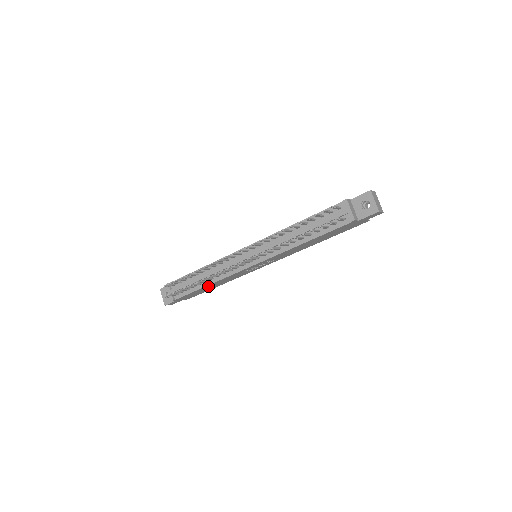
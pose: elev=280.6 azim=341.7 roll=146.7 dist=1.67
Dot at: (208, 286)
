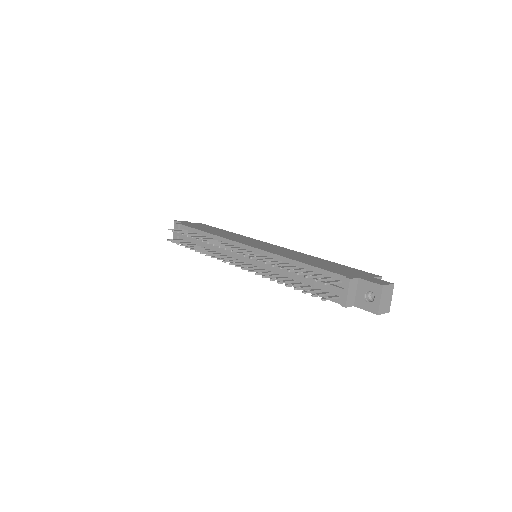
Dot at: occluded
